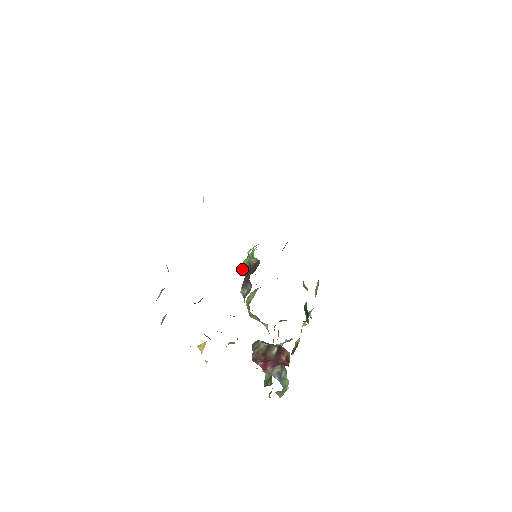
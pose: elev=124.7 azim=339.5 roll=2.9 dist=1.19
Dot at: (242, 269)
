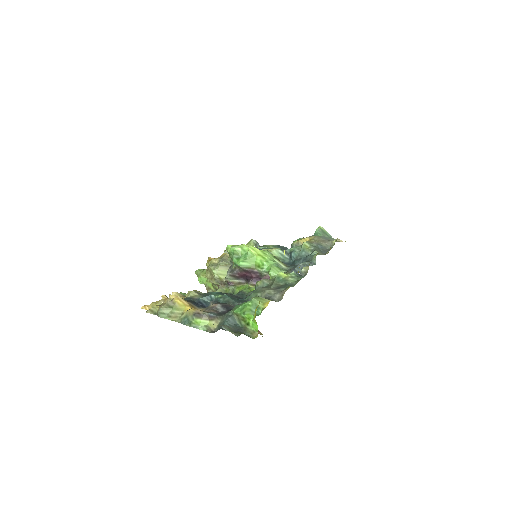
Dot at: (244, 268)
